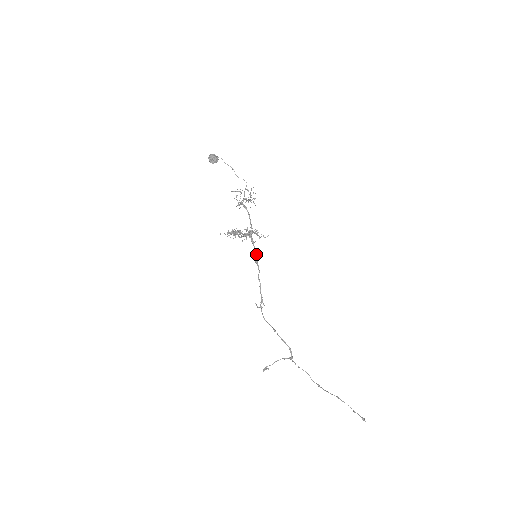
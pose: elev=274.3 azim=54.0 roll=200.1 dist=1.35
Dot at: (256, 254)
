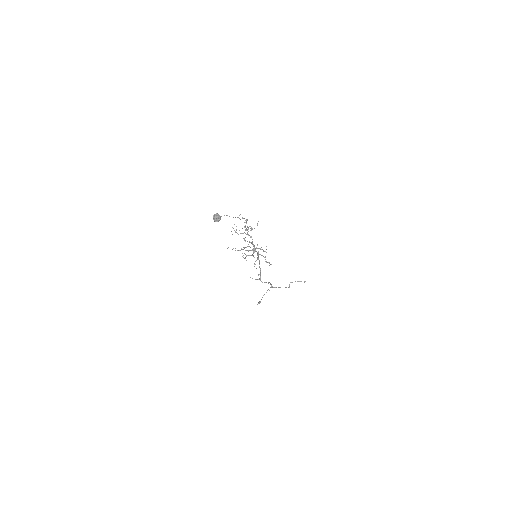
Dot at: occluded
